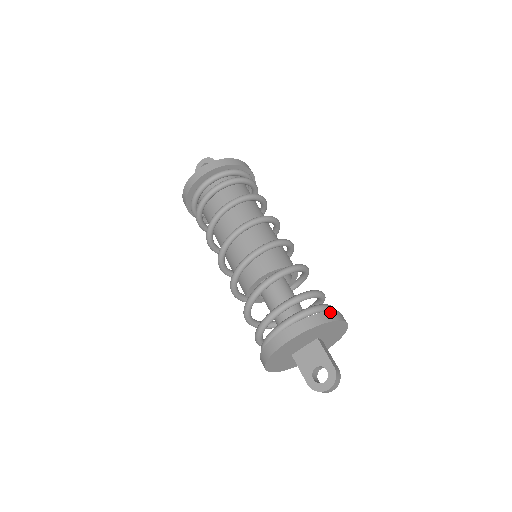
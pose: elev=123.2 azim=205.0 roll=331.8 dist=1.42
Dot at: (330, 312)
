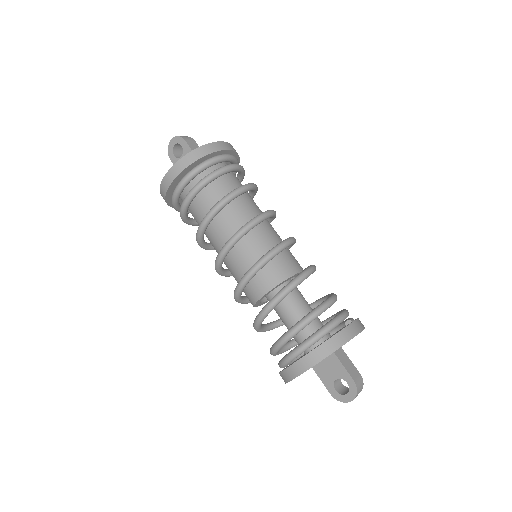
Dot at: (339, 334)
